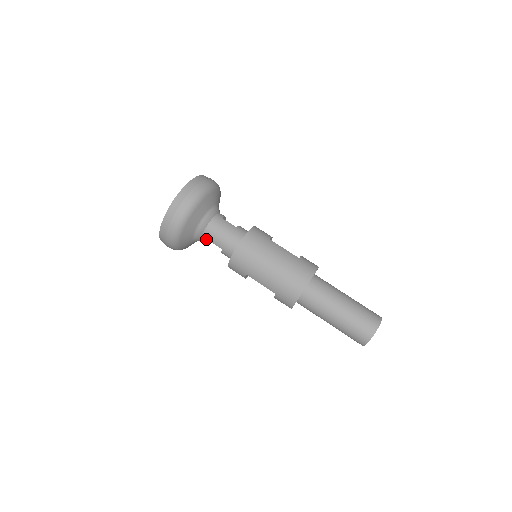
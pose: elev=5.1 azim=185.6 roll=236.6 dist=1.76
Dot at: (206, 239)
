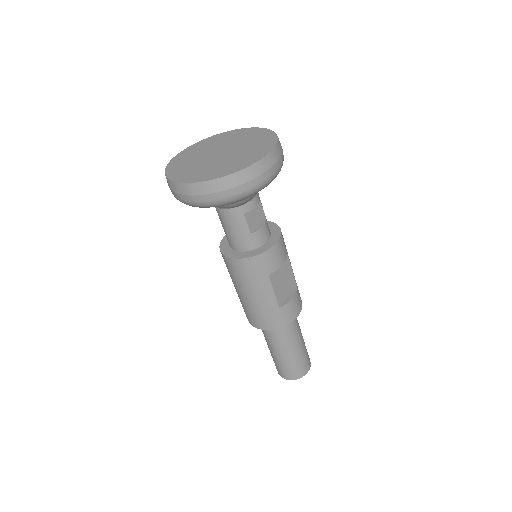
Dot at: occluded
